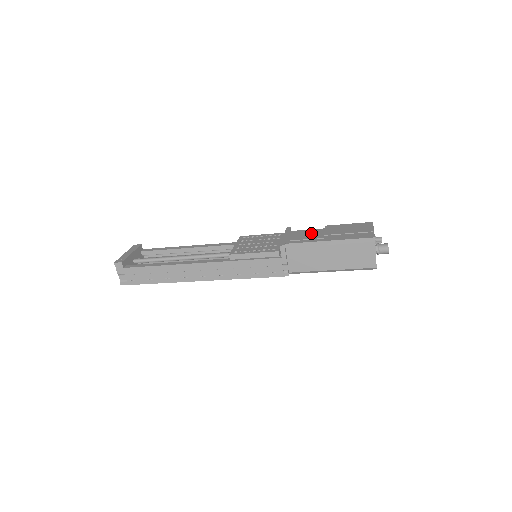
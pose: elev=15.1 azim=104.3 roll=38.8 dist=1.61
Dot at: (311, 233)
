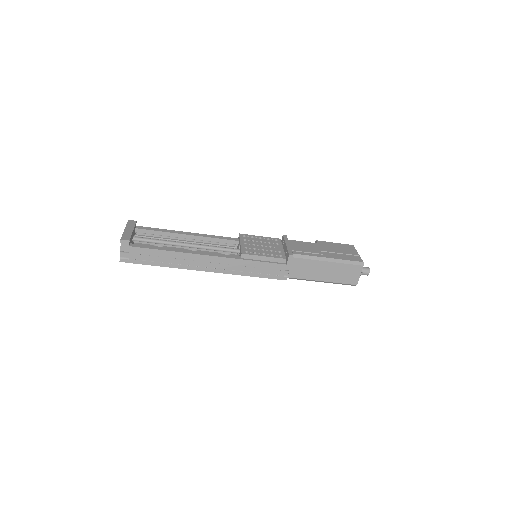
Dot at: (309, 246)
